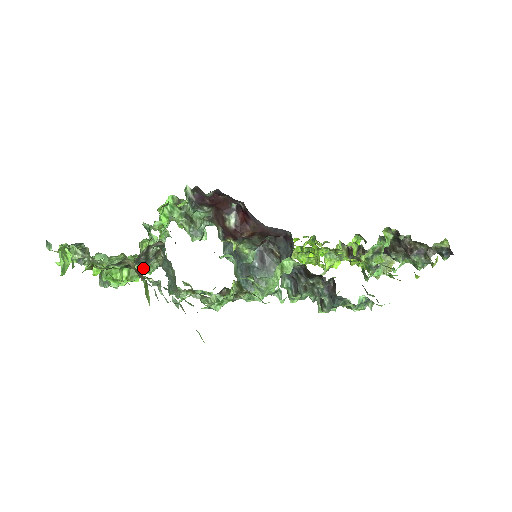
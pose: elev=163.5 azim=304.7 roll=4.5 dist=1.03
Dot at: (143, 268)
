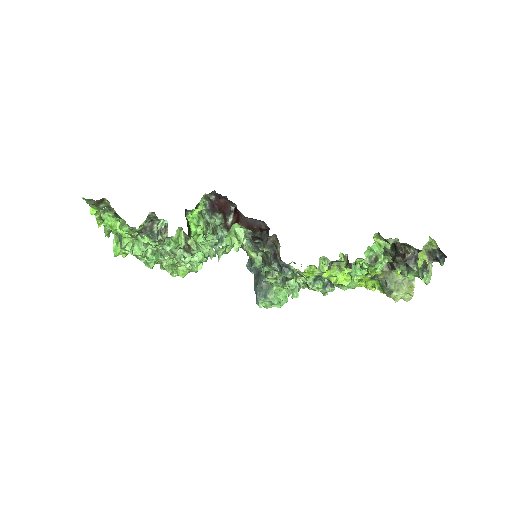
Dot at: occluded
